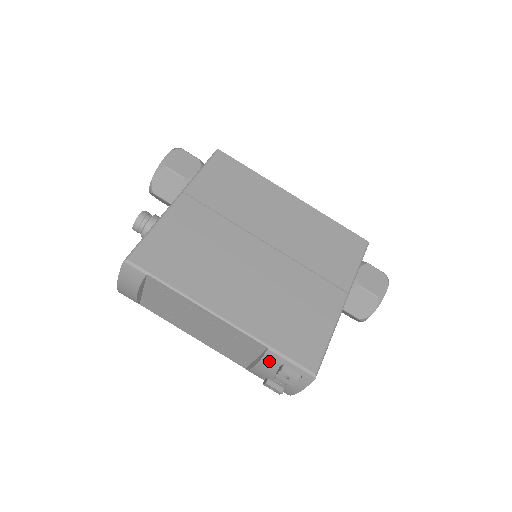
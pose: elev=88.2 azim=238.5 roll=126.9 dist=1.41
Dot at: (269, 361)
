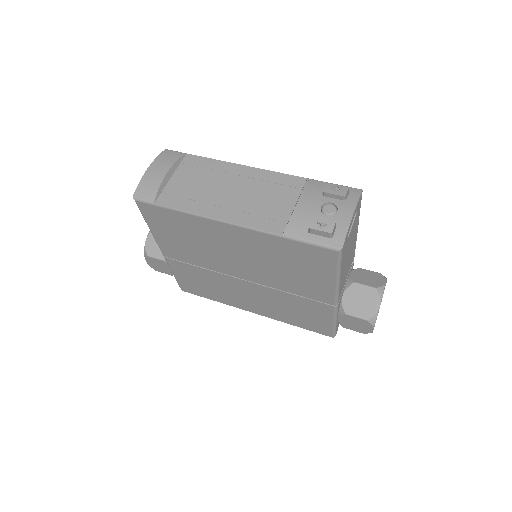
Dot at: (312, 188)
